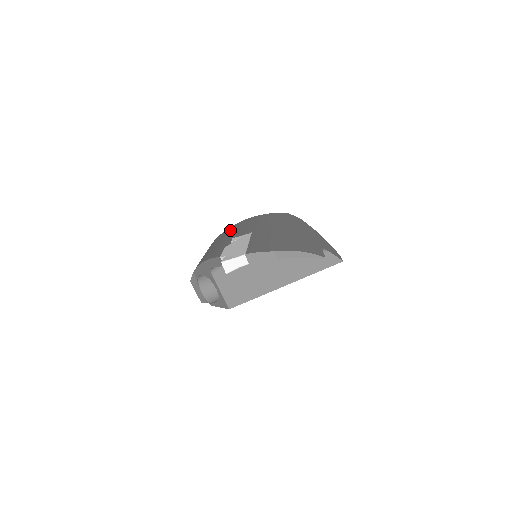
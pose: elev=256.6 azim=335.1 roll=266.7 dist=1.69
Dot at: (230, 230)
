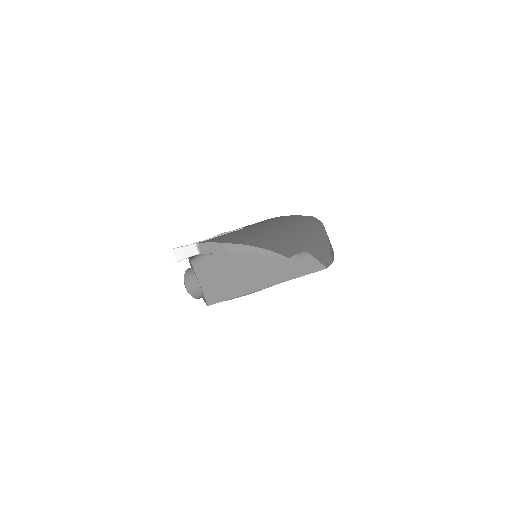
Dot at: occluded
